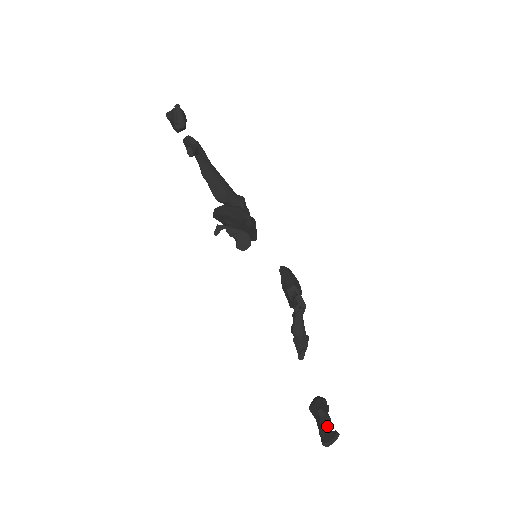
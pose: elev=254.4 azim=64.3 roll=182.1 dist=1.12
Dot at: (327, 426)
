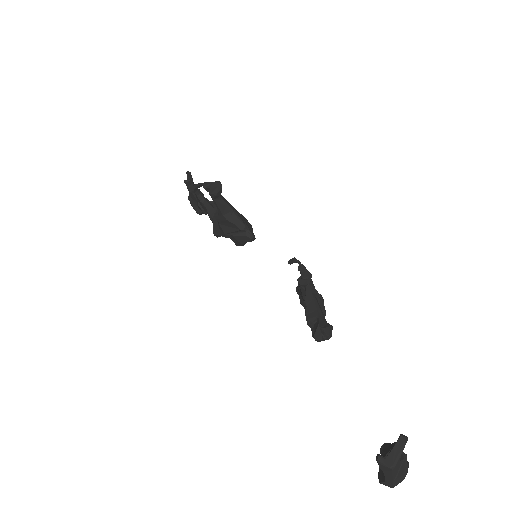
Dot at: occluded
